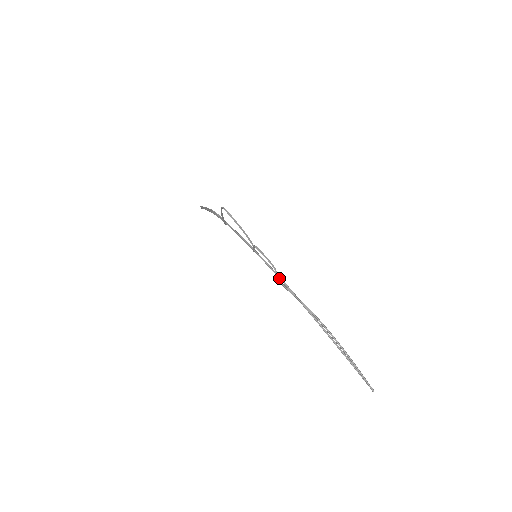
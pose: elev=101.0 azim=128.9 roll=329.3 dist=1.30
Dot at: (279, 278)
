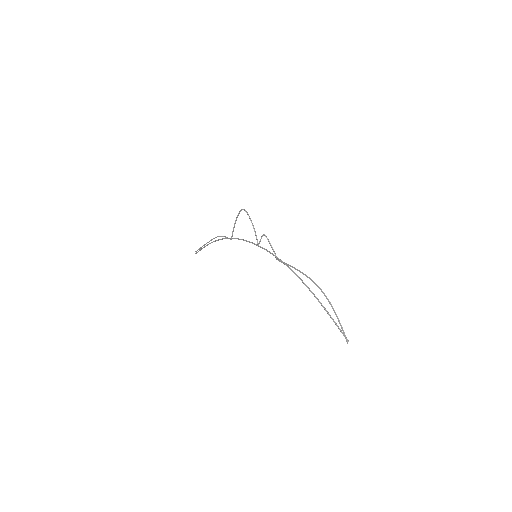
Dot at: (279, 259)
